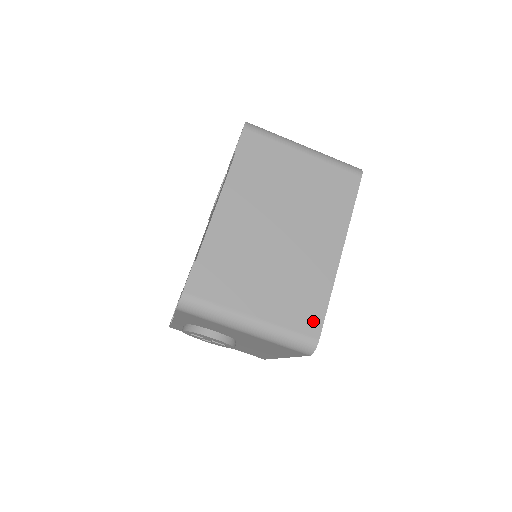
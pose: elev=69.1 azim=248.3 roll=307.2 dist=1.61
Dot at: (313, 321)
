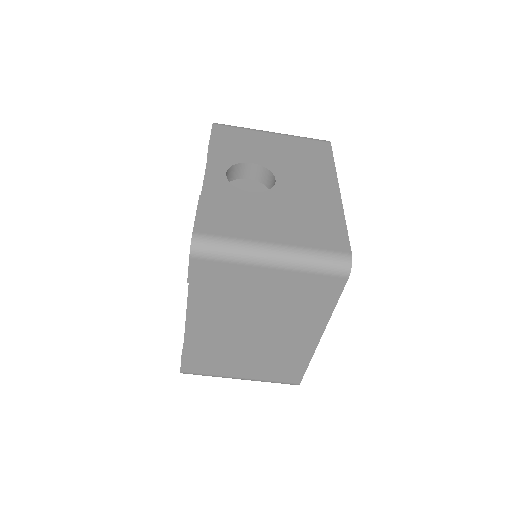
Dot at: (294, 376)
